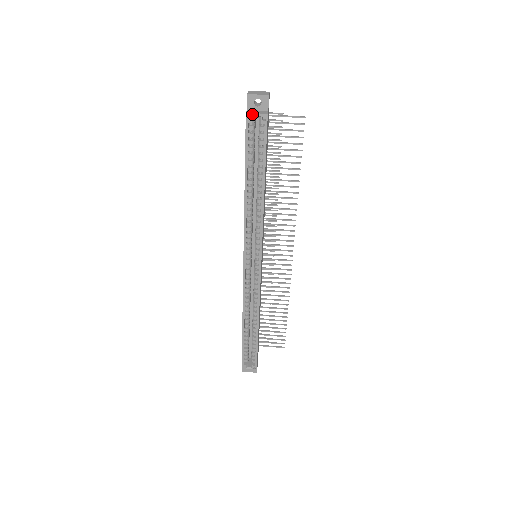
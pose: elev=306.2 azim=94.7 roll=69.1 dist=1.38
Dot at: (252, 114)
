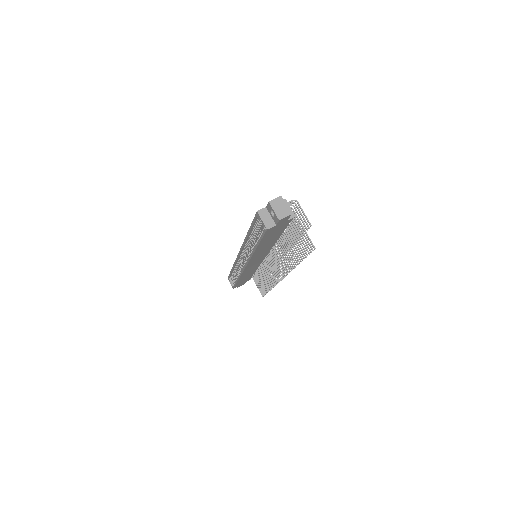
Dot at: (260, 217)
